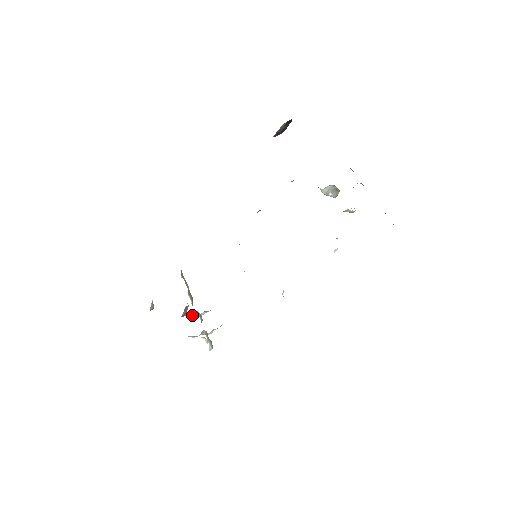
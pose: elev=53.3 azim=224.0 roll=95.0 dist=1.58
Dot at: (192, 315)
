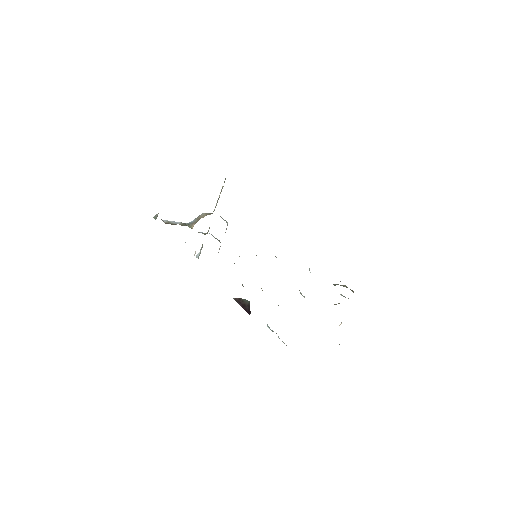
Dot at: occluded
